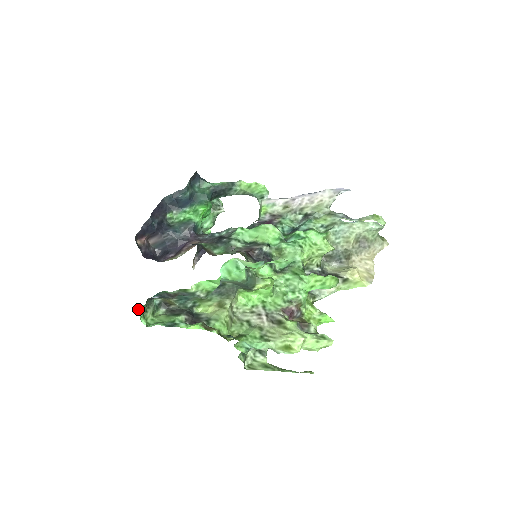
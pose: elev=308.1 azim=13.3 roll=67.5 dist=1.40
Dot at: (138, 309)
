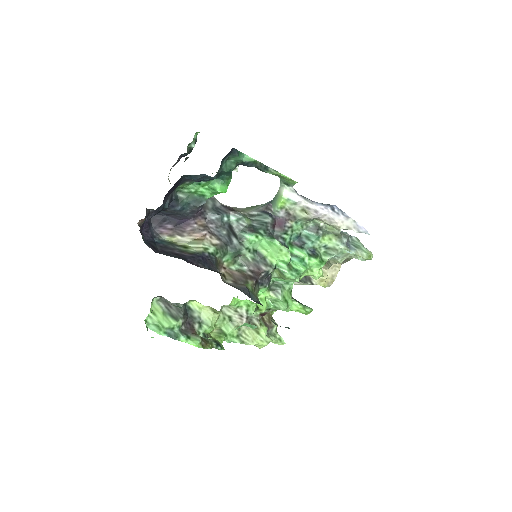
Dot at: occluded
